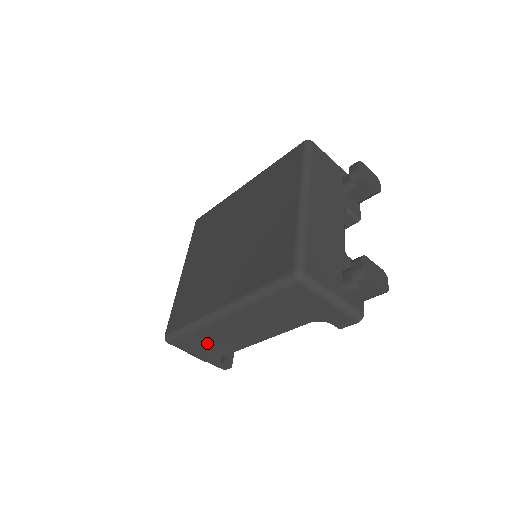
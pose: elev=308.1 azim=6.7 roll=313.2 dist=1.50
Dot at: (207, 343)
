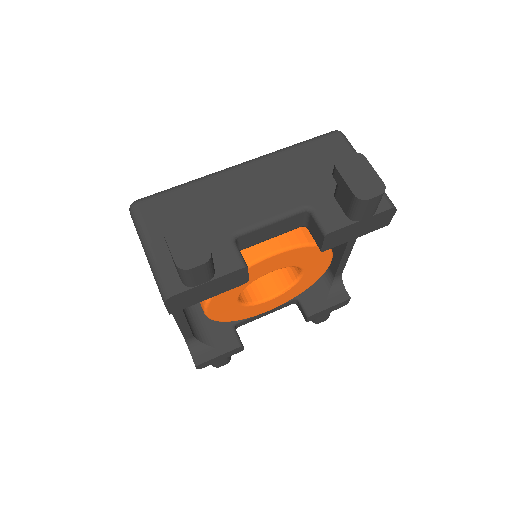
Dot at: occluded
